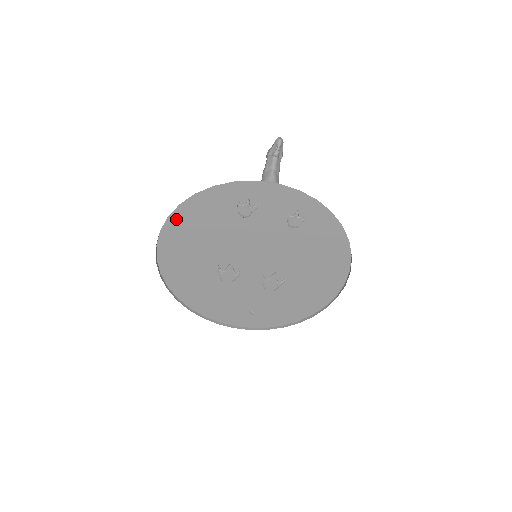
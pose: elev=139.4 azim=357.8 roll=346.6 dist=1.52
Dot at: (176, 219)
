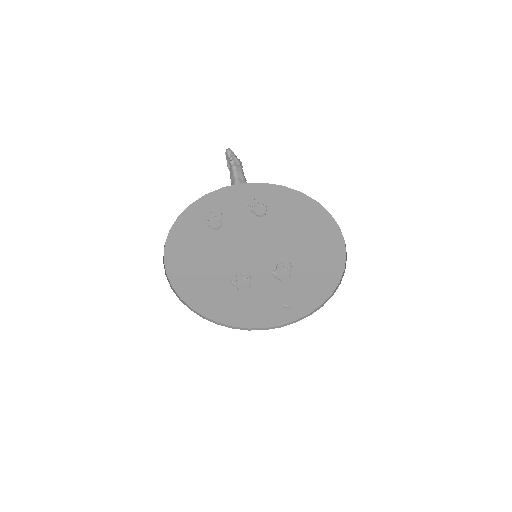
Dot at: (171, 258)
